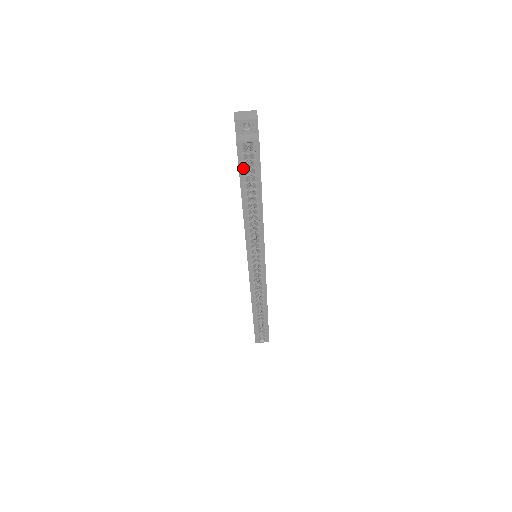
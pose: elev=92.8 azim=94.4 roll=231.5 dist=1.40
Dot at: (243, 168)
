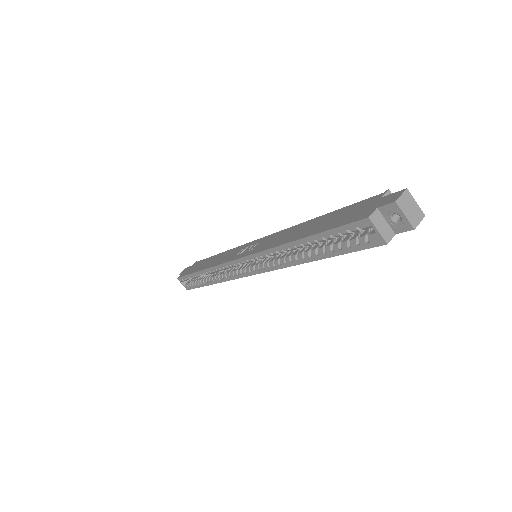
Dot at: (340, 230)
